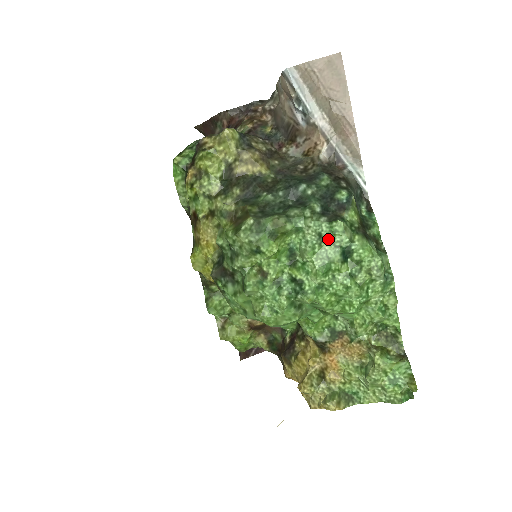
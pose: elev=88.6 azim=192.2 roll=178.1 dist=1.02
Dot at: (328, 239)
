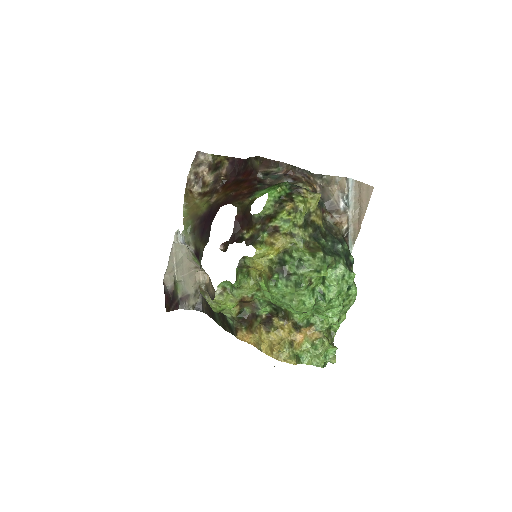
Dot at: (346, 279)
